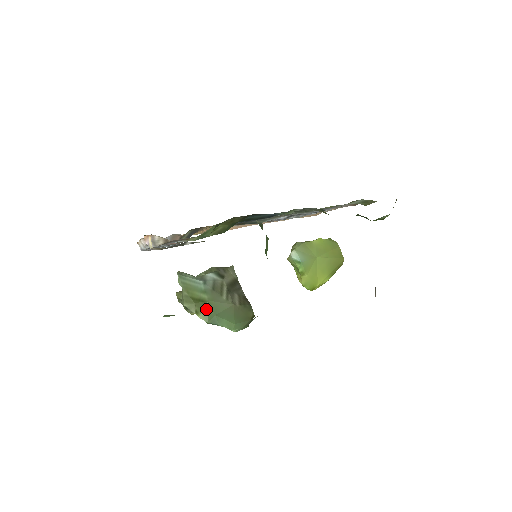
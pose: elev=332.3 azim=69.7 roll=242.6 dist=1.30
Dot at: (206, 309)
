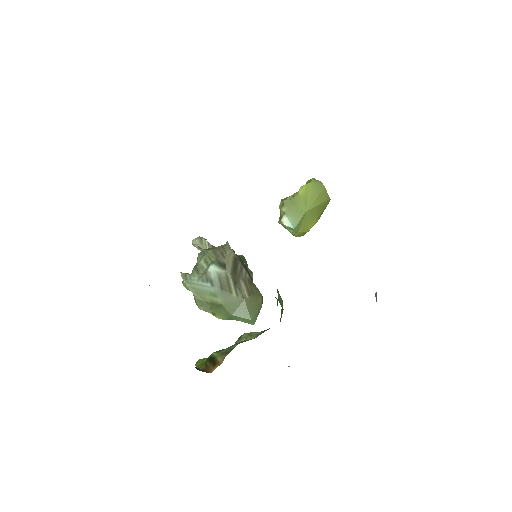
Dot at: (222, 311)
